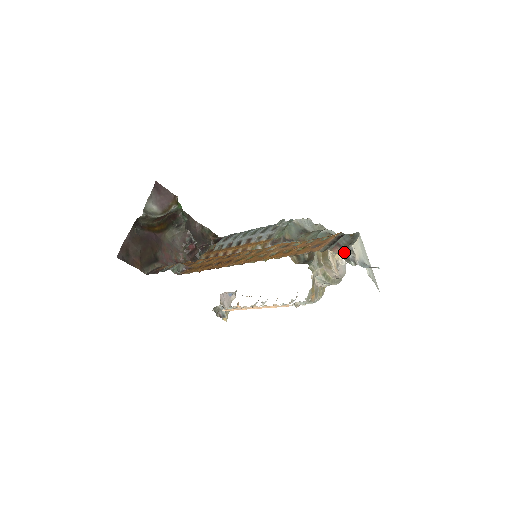
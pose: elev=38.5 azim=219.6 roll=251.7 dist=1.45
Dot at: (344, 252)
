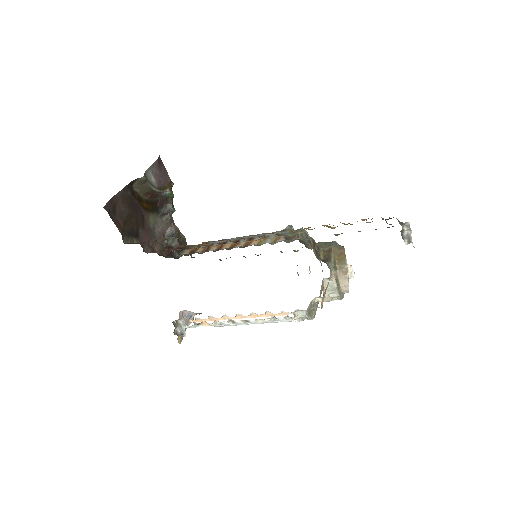
Dot at: (402, 226)
